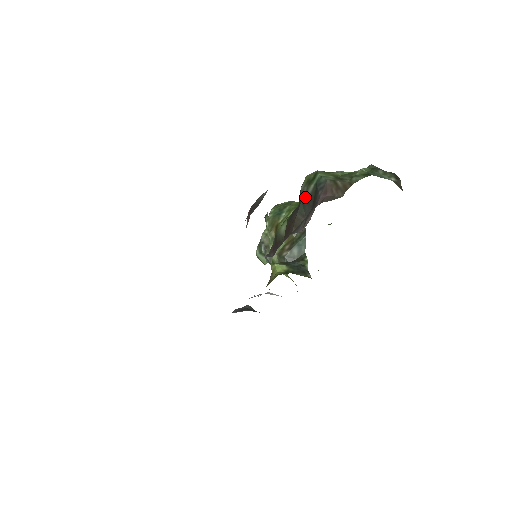
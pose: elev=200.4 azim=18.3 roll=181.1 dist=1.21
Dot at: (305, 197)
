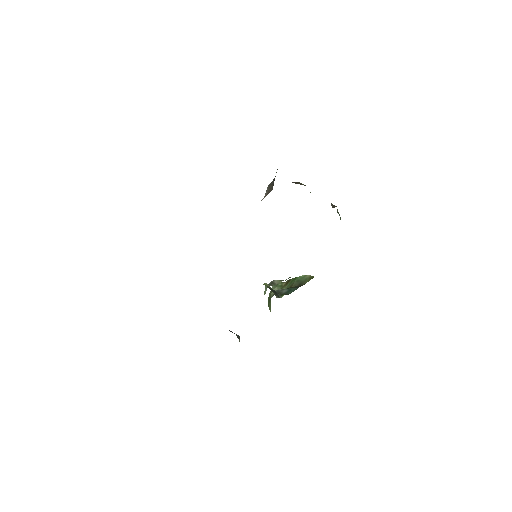
Dot at: occluded
